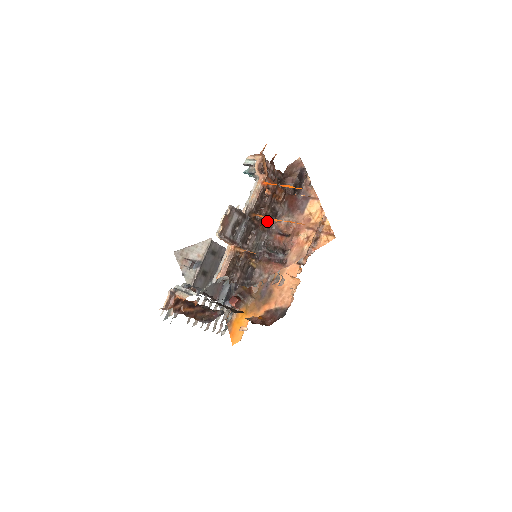
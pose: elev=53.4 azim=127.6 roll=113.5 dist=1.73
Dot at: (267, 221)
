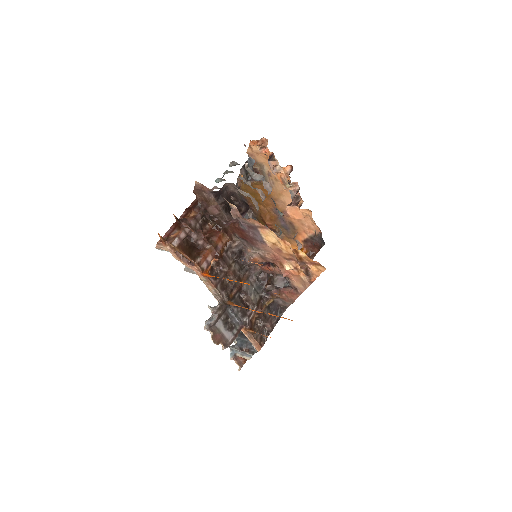
Dot at: (240, 269)
